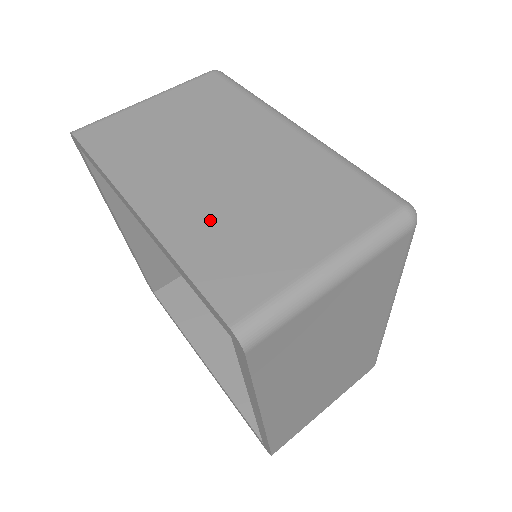
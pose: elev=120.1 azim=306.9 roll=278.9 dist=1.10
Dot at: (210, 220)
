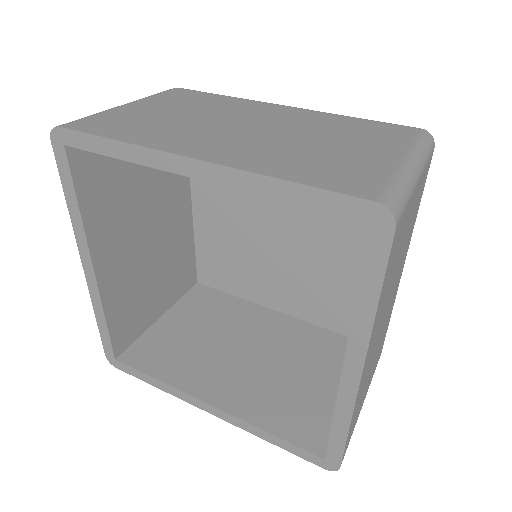
Dot at: (278, 153)
